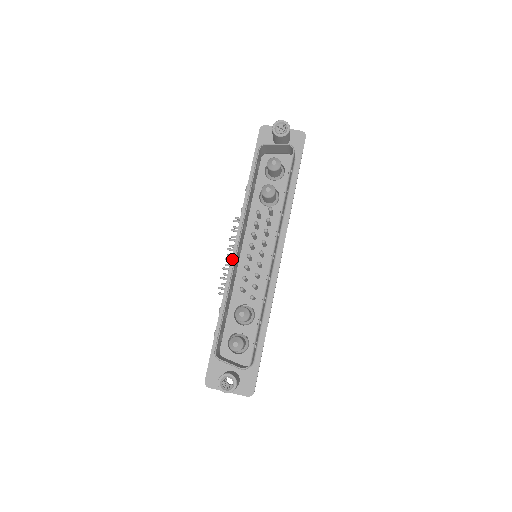
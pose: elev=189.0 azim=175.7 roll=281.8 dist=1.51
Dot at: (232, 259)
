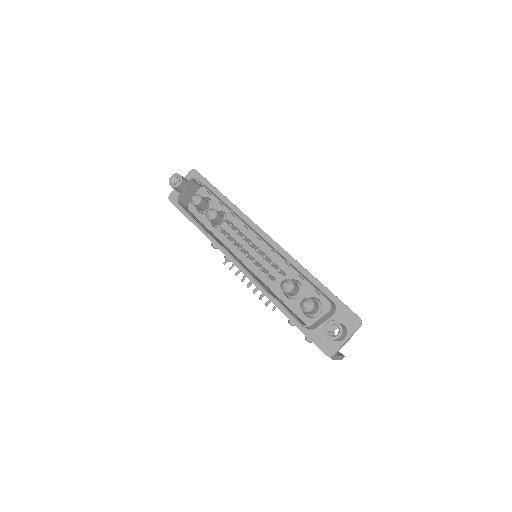
Dot at: (244, 274)
